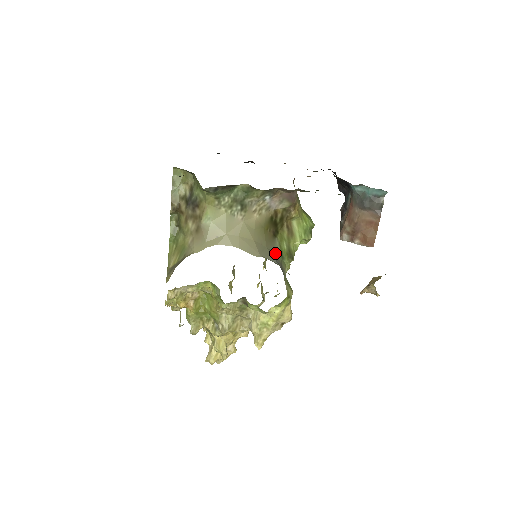
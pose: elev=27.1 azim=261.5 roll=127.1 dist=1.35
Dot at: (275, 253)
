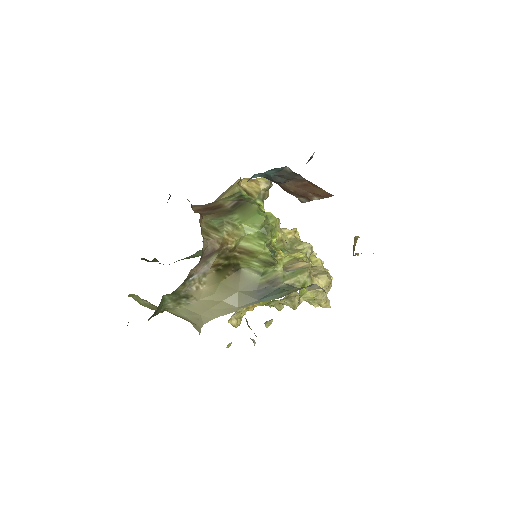
Dot at: (252, 283)
